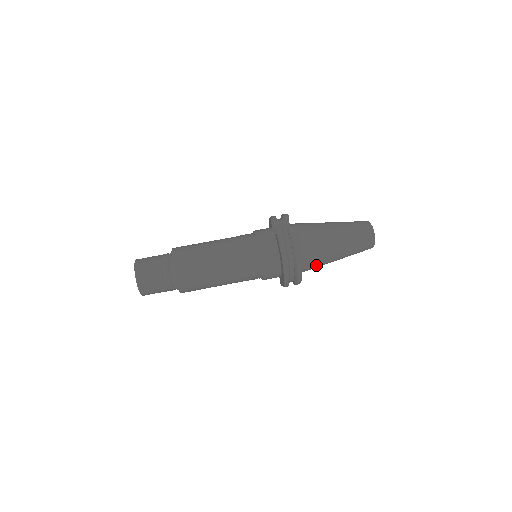
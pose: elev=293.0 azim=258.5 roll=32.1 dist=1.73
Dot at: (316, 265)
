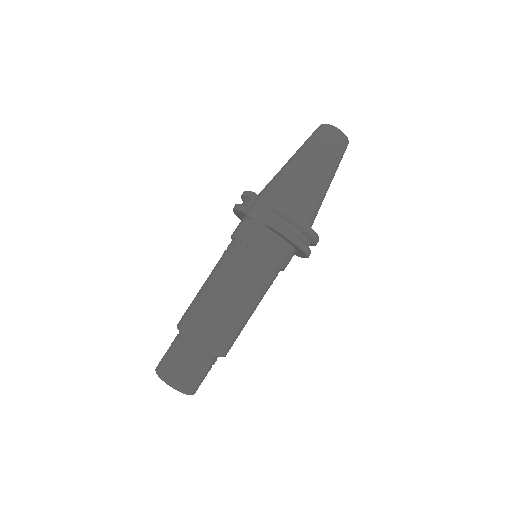
Dot at: (317, 213)
